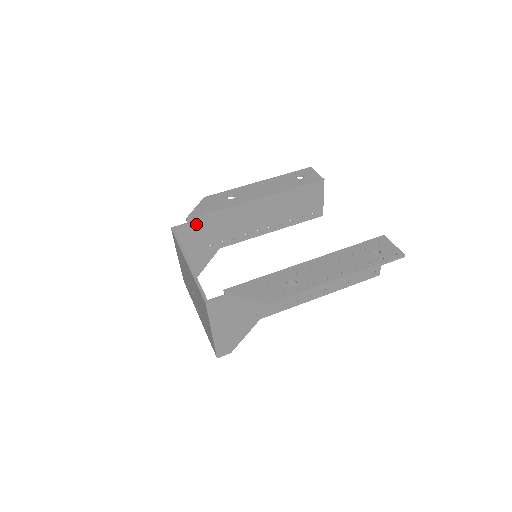
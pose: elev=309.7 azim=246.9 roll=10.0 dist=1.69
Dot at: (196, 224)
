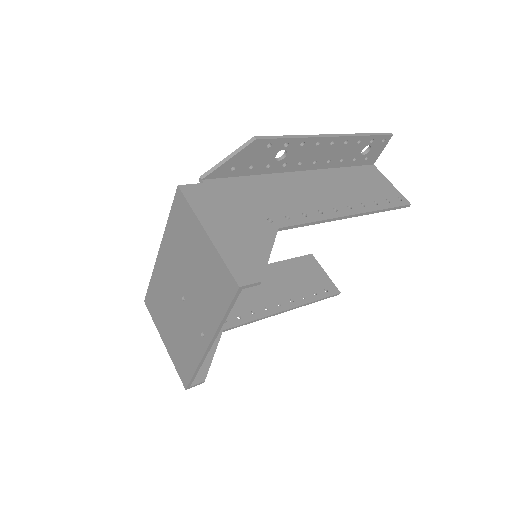
Dot at: occluded
